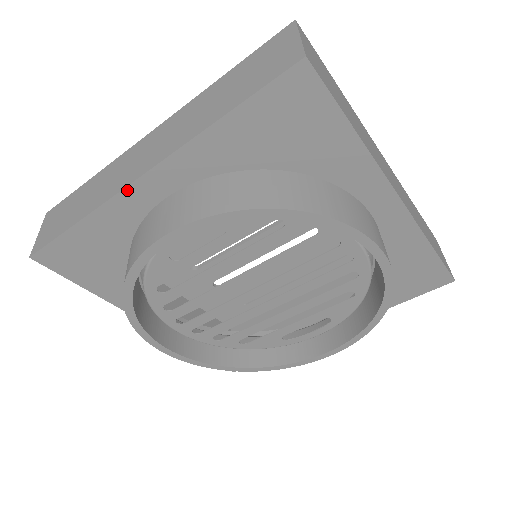
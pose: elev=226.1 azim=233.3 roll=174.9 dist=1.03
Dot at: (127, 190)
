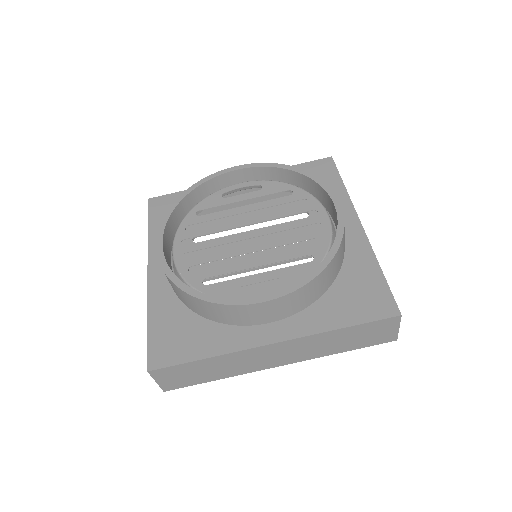
Dot at: occluded
